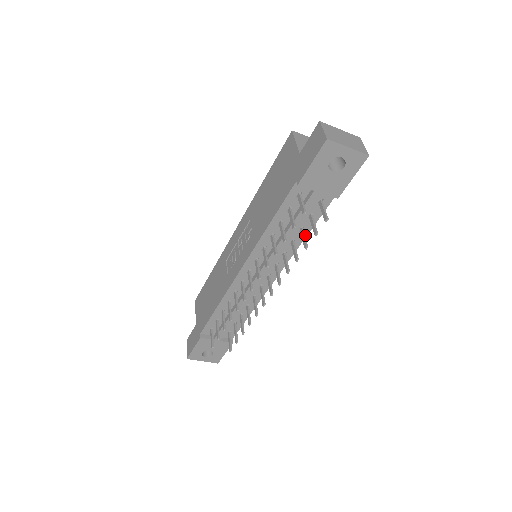
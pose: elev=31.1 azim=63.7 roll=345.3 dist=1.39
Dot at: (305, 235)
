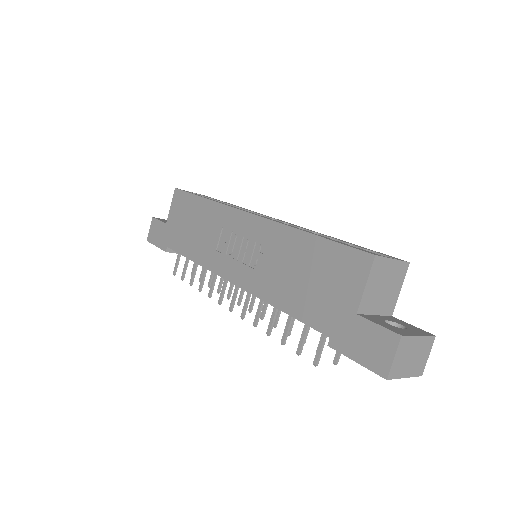
Dot at: occluded
